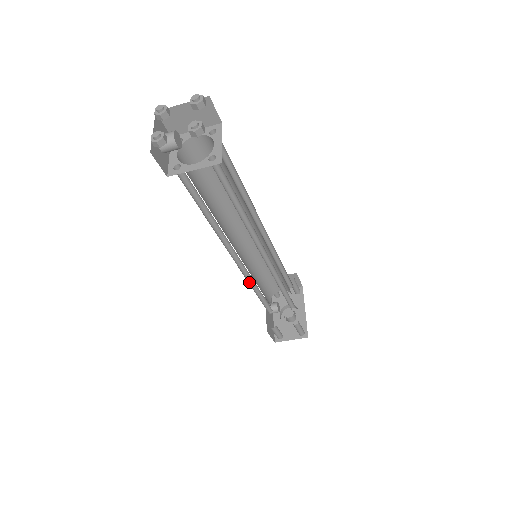
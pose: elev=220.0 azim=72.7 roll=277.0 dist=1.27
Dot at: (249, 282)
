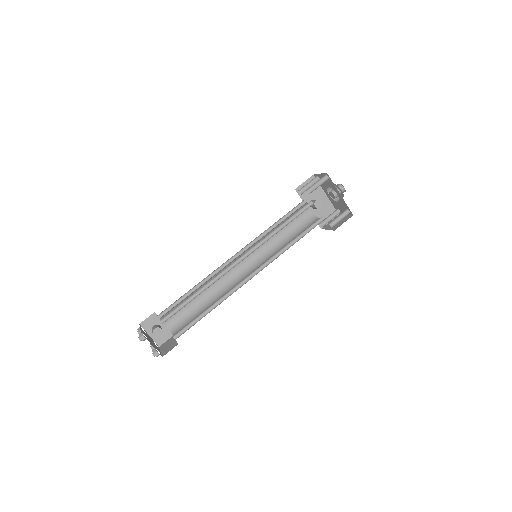
Dot at: occluded
